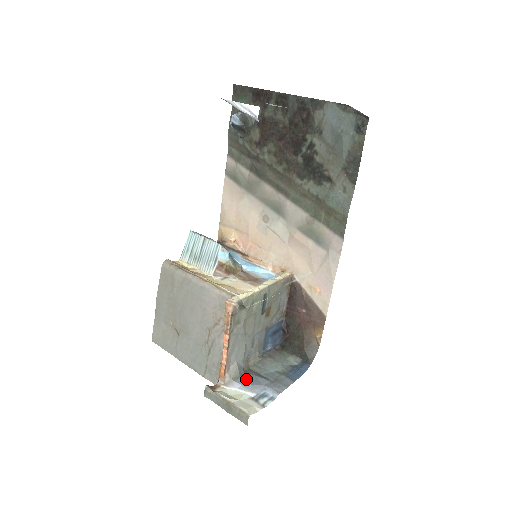
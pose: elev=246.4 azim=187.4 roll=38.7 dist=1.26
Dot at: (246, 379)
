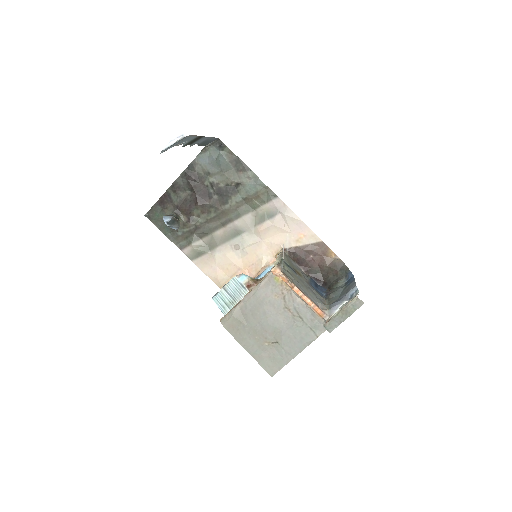
Dot at: (334, 303)
